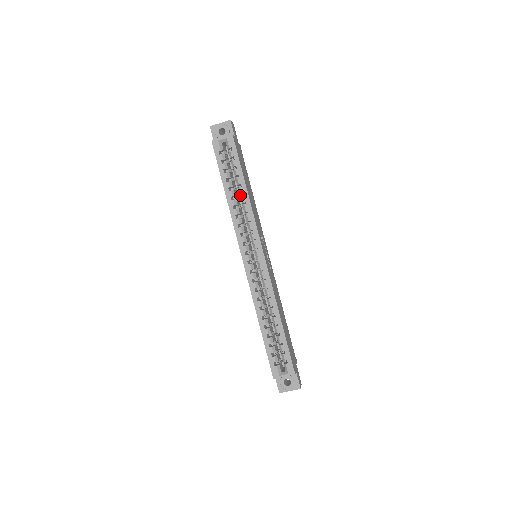
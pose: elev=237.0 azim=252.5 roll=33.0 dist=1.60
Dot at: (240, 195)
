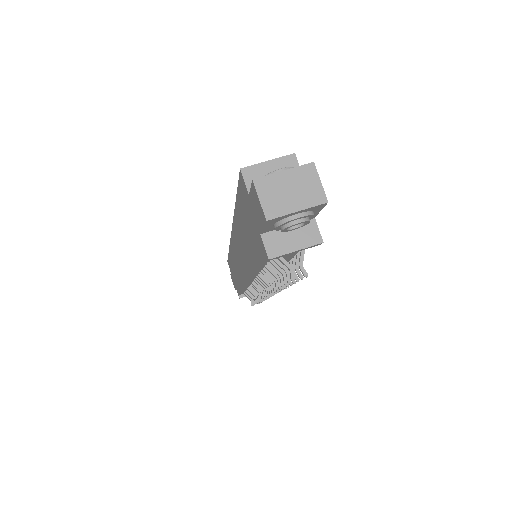
Dot at: occluded
